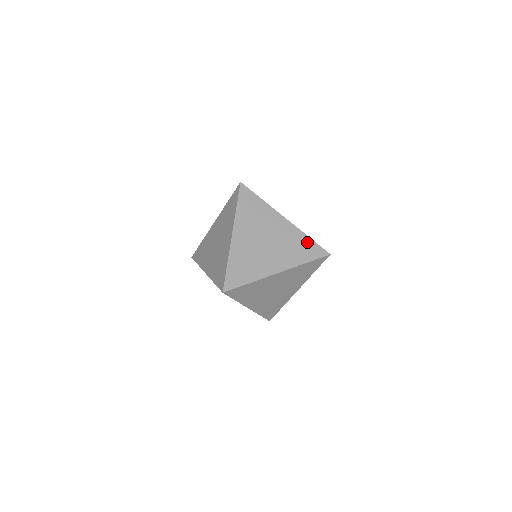
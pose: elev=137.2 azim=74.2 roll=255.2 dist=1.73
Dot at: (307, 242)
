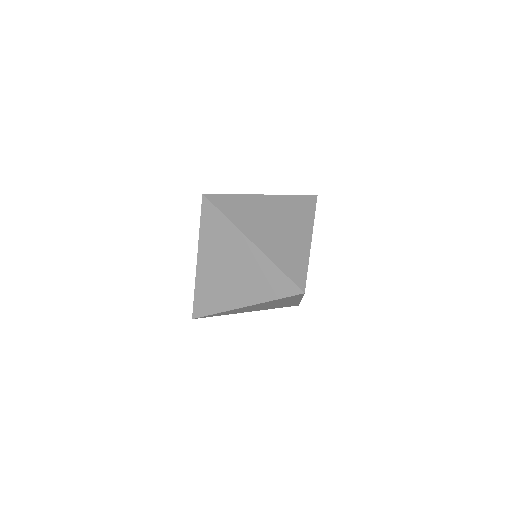
Dot at: (276, 275)
